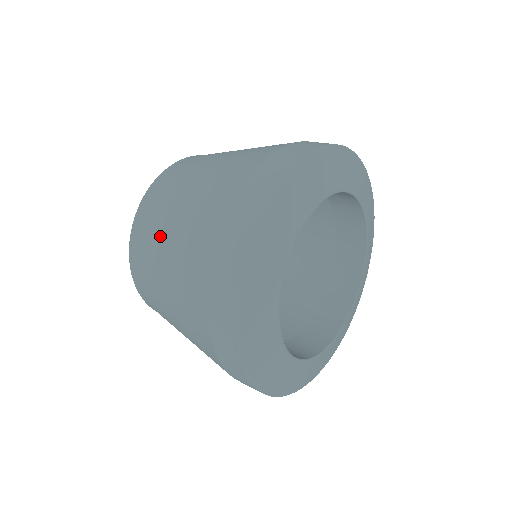
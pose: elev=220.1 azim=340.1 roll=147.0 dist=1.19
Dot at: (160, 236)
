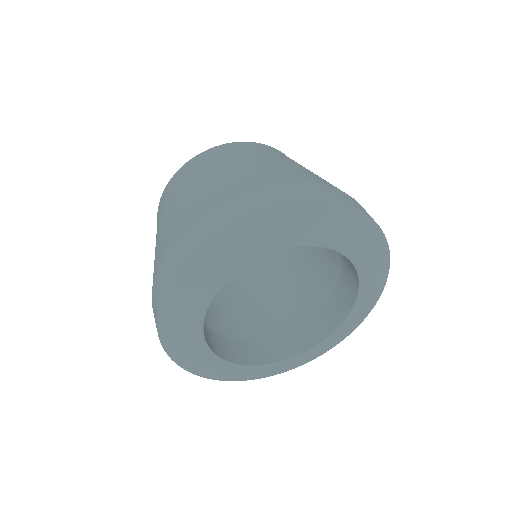
Dot at: occluded
